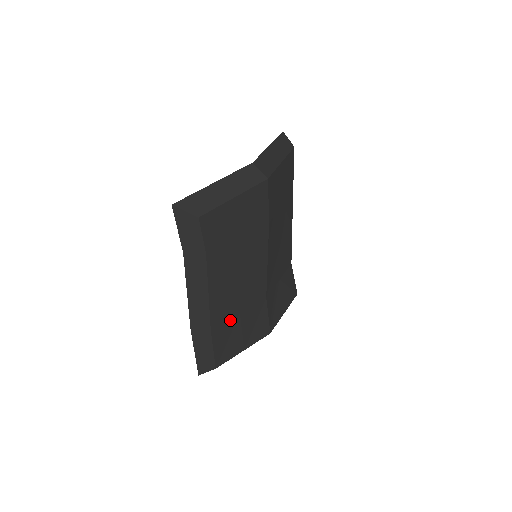
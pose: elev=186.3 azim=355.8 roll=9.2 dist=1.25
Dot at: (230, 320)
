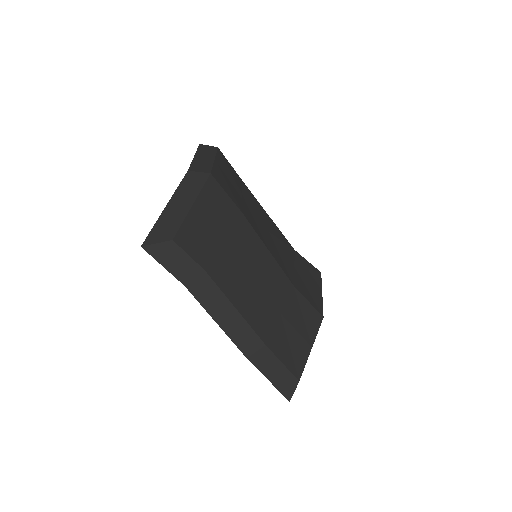
Dot at: (276, 325)
